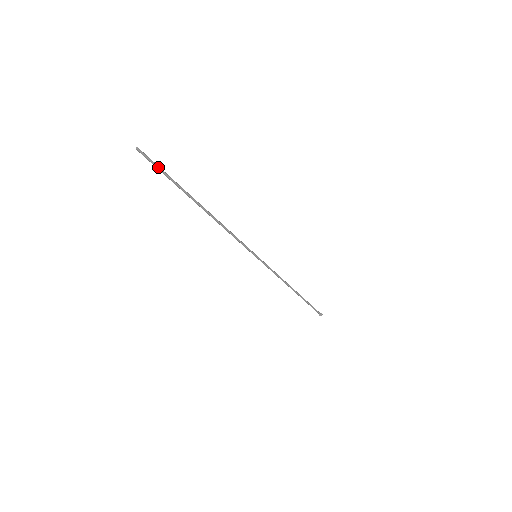
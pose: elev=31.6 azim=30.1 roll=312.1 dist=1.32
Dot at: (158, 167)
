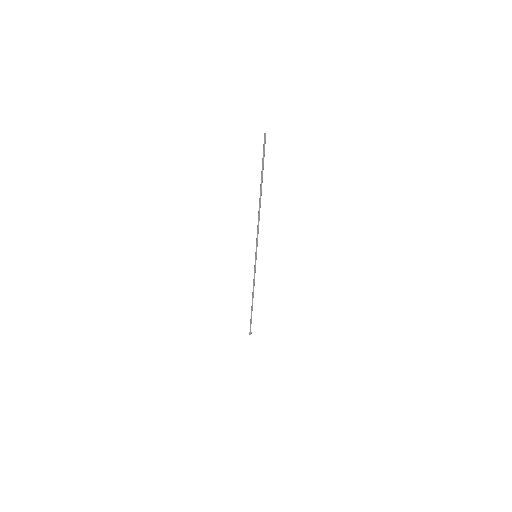
Dot at: (264, 153)
